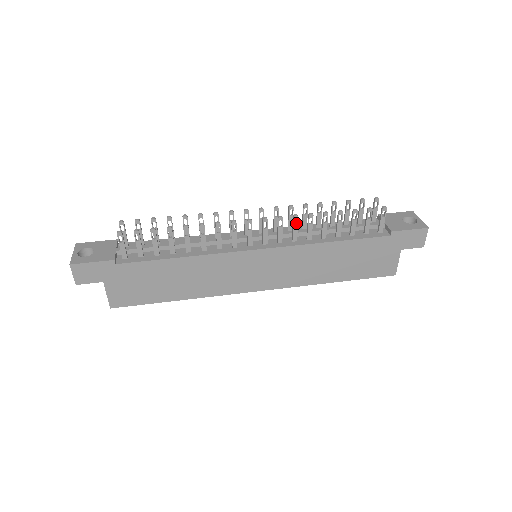
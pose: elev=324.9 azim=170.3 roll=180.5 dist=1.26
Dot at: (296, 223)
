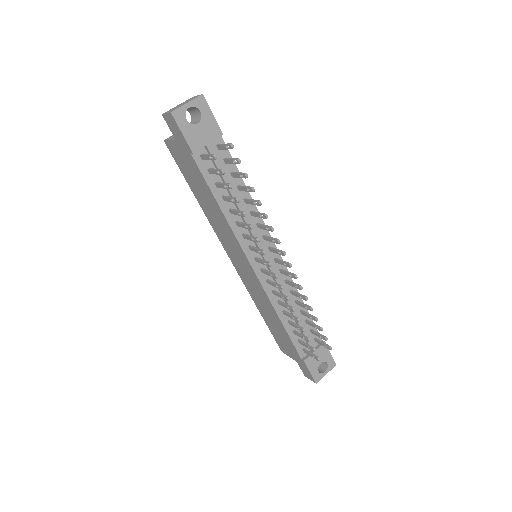
Dot at: occluded
